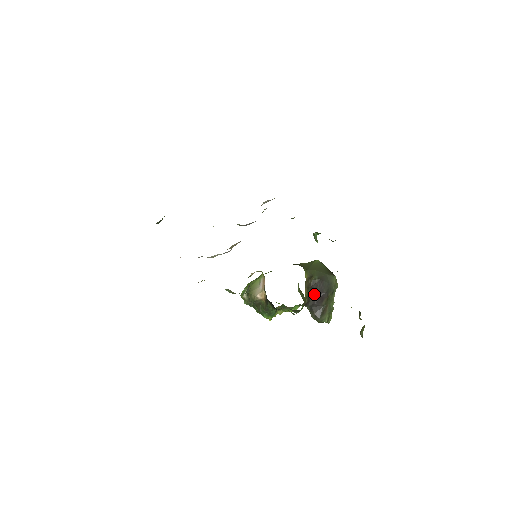
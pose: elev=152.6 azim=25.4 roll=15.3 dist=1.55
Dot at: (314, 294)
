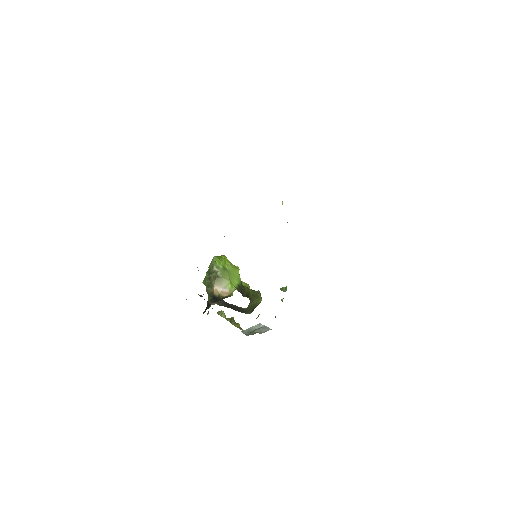
Dot at: (233, 305)
